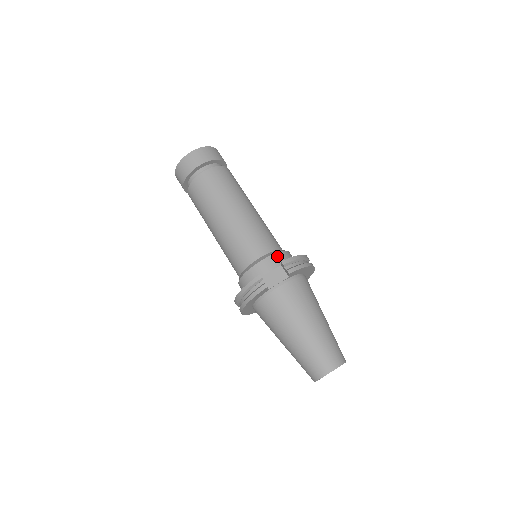
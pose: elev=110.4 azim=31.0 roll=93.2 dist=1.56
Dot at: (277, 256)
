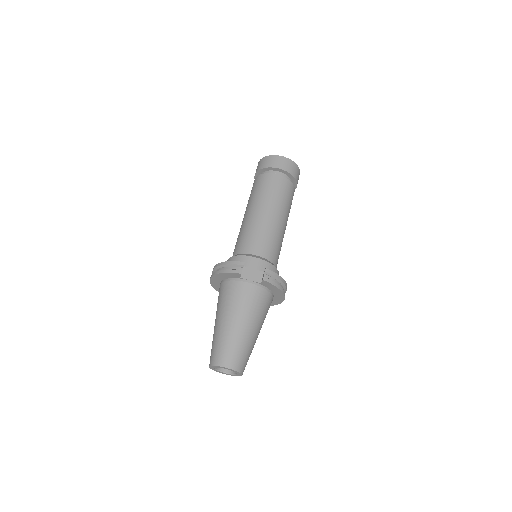
Dot at: (268, 265)
